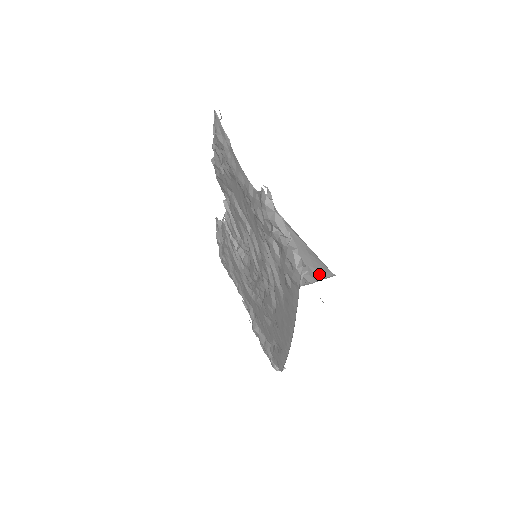
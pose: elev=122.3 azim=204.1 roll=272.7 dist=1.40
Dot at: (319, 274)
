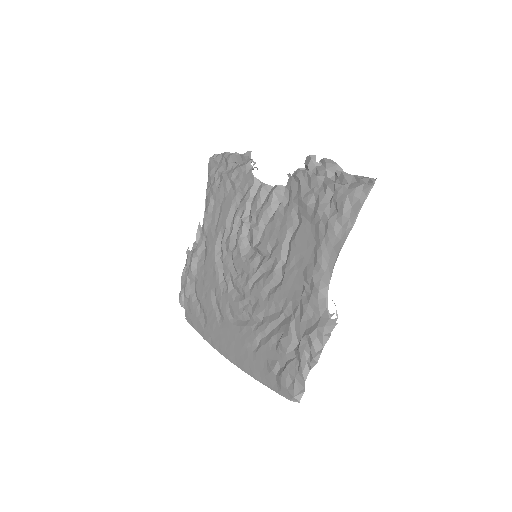
Dot at: occluded
